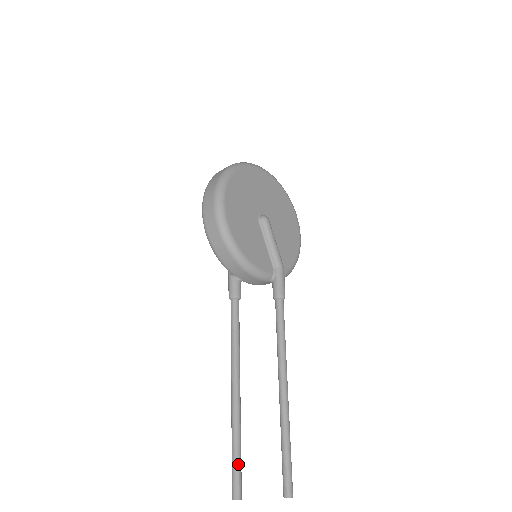
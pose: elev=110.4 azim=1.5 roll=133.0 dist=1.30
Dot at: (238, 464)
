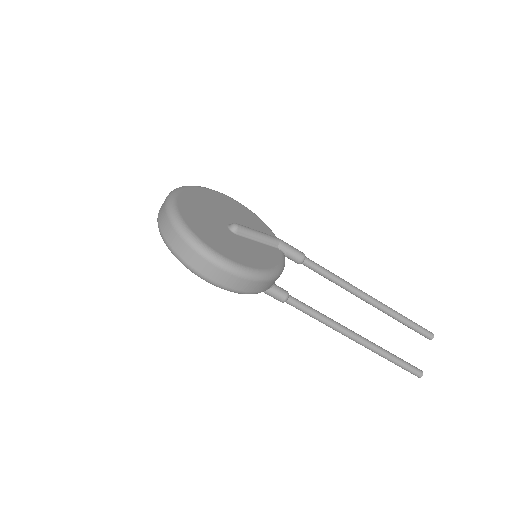
Dot at: (404, 362)
